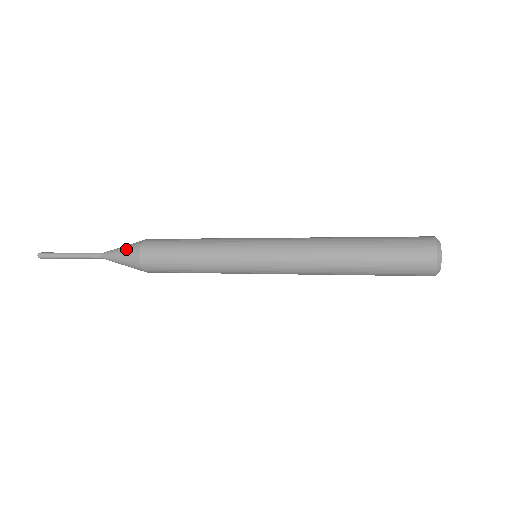
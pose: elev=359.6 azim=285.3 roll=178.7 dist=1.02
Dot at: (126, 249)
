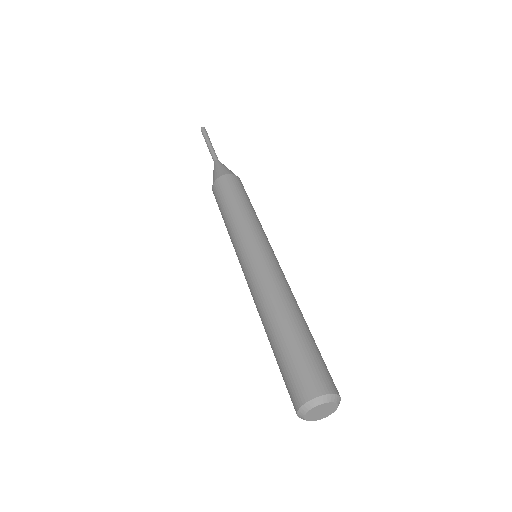
Dot at: (220, 169)
